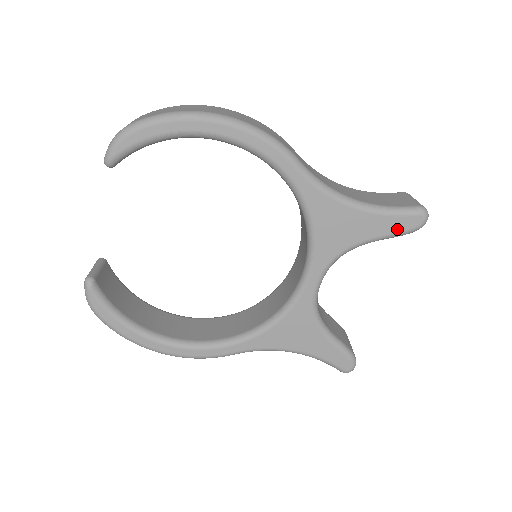
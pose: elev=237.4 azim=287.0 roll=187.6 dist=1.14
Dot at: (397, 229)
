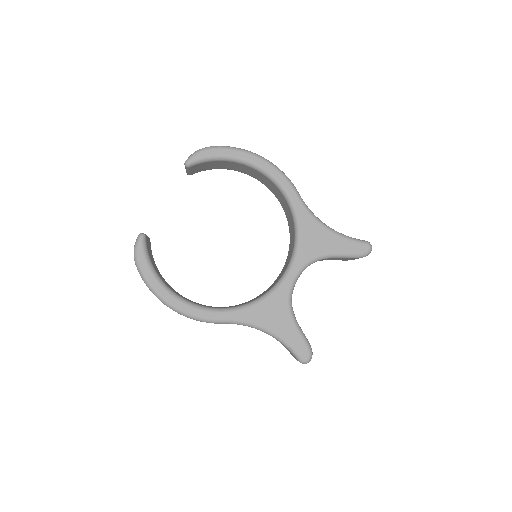
Dot at: (352, 251)
